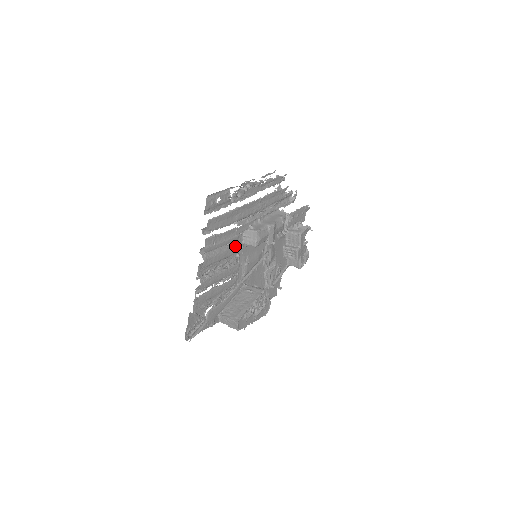
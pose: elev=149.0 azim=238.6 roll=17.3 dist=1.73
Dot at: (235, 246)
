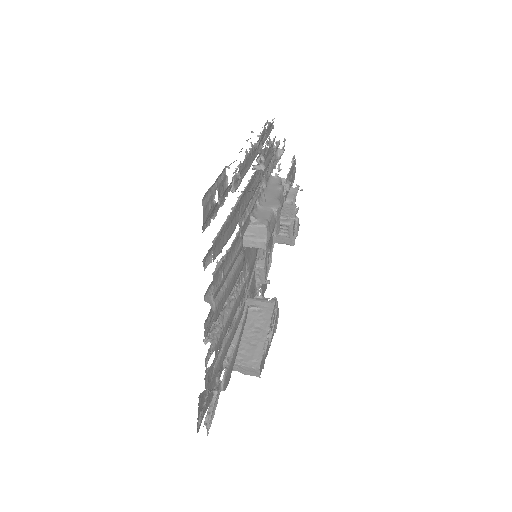
Dot at: (240, 259)
